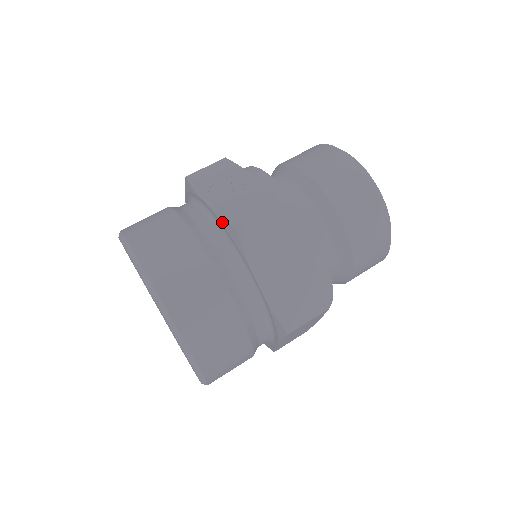
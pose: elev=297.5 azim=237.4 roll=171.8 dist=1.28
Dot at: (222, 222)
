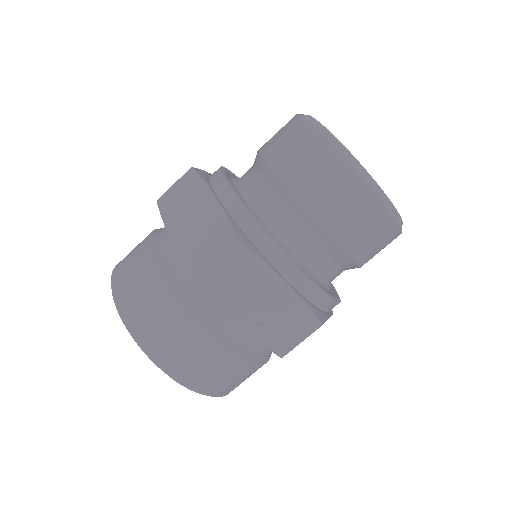
Dot at: occluded
